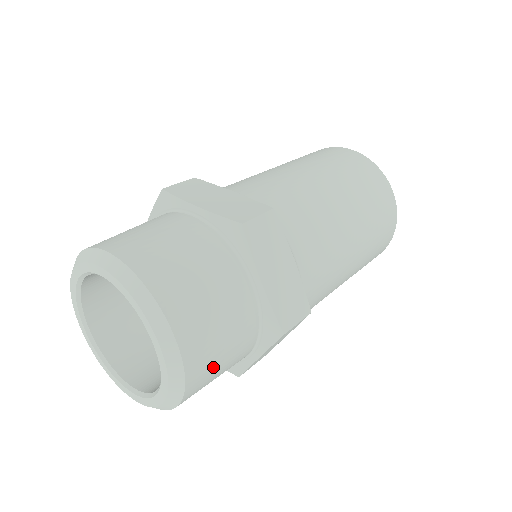
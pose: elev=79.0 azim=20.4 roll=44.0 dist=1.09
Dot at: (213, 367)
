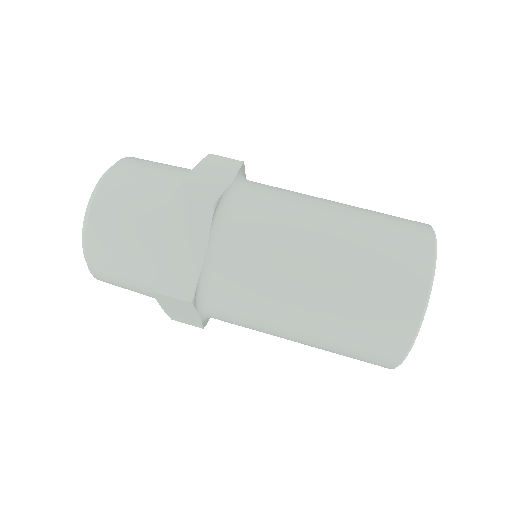
Dot at: (111, 270)
